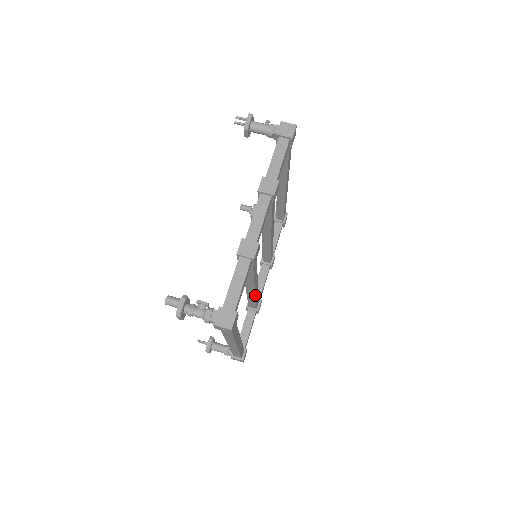
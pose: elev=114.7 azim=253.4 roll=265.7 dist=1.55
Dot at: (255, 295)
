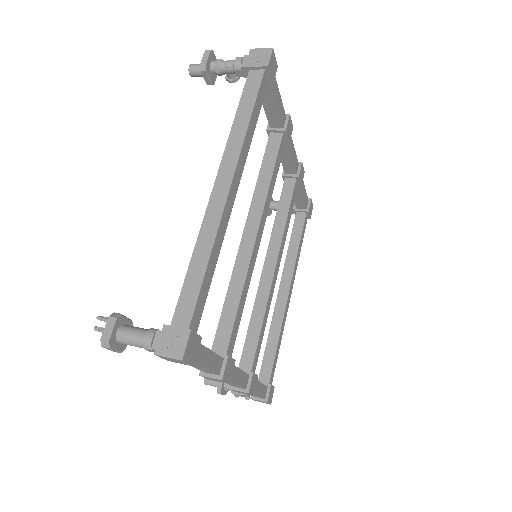
Dot at: (249, 264)
